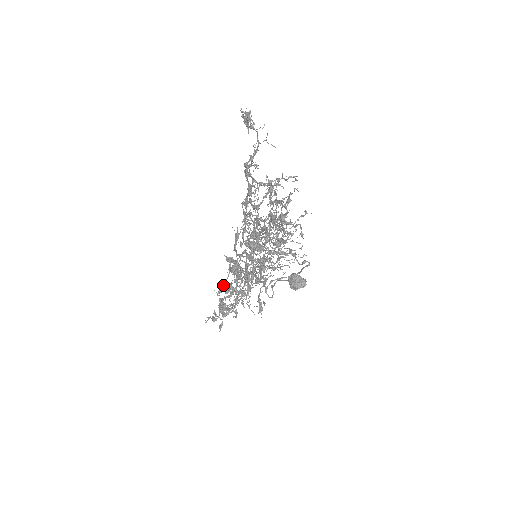
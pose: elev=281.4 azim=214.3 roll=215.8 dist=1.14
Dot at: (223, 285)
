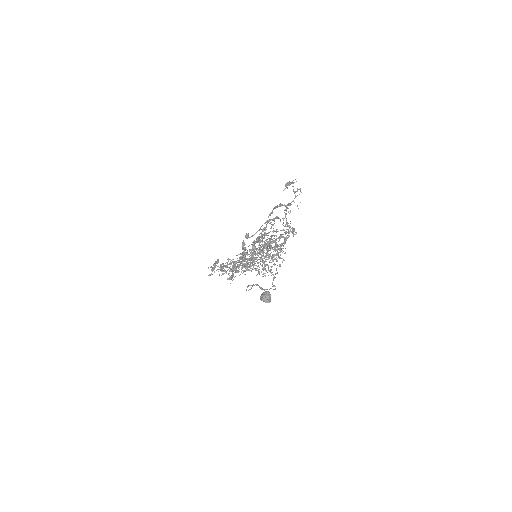
Dot at: occluded
